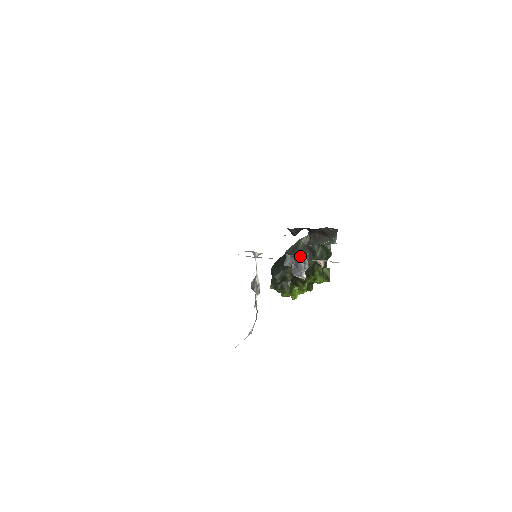
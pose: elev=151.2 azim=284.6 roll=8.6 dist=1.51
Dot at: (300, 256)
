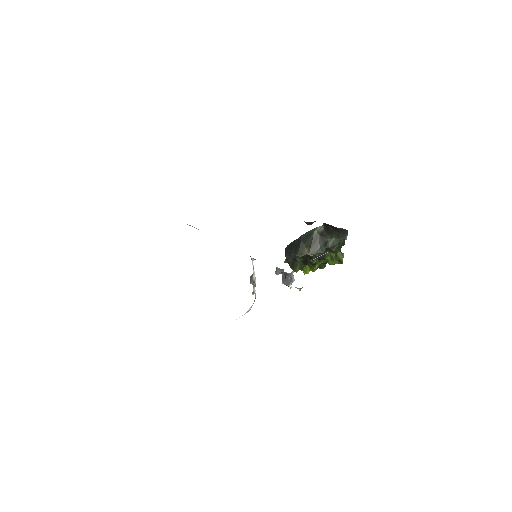
Dot at: (286, 273)
